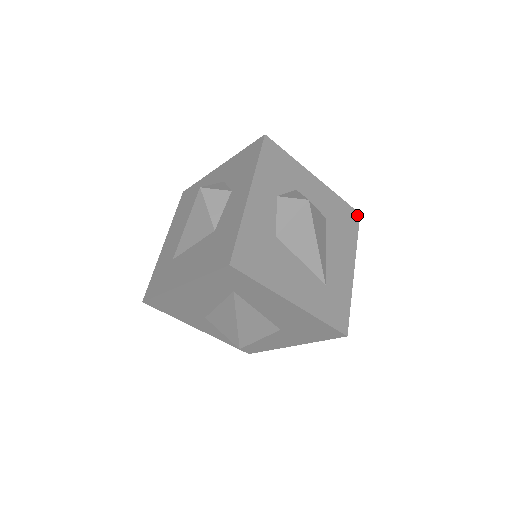
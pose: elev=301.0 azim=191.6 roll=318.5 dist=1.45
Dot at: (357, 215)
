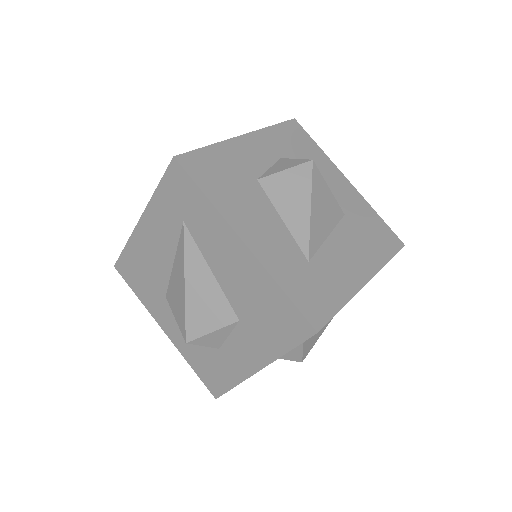
Dot at: (399, 243)
